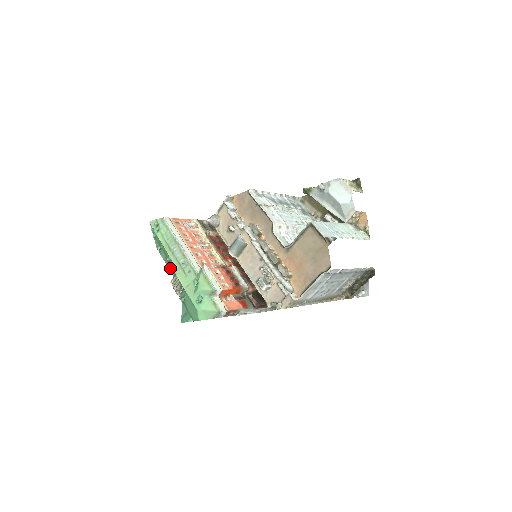
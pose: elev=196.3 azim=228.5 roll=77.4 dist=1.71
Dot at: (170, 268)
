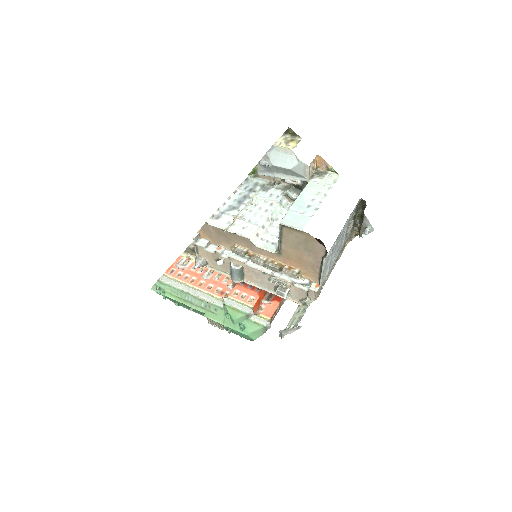
Dot at: (198, 313)
